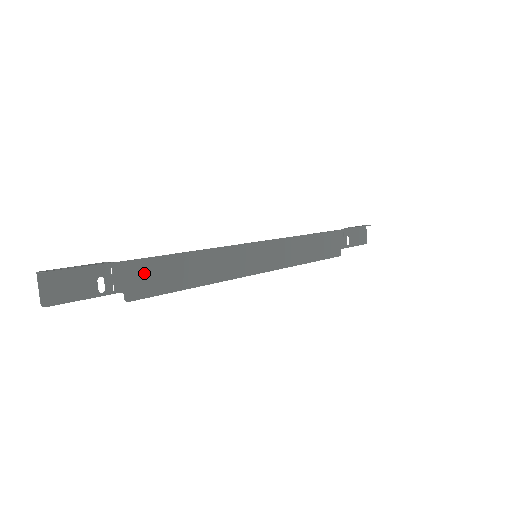
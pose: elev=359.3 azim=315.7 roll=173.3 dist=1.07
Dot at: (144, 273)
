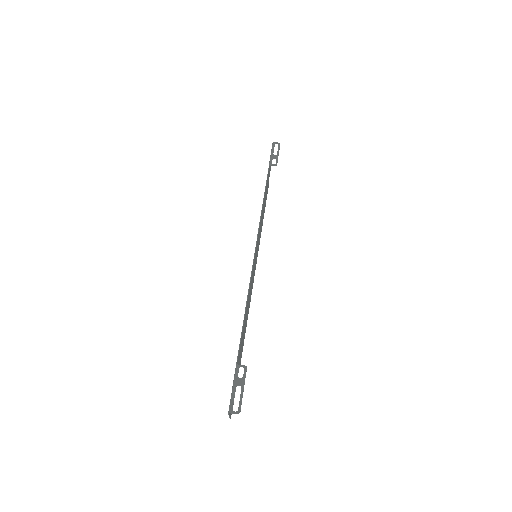
Dot at: (241, 345)
